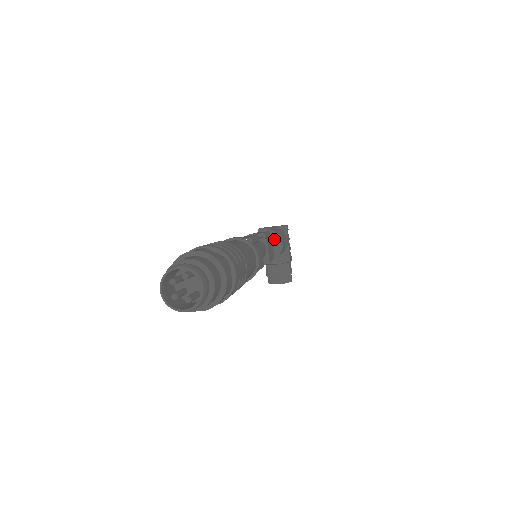
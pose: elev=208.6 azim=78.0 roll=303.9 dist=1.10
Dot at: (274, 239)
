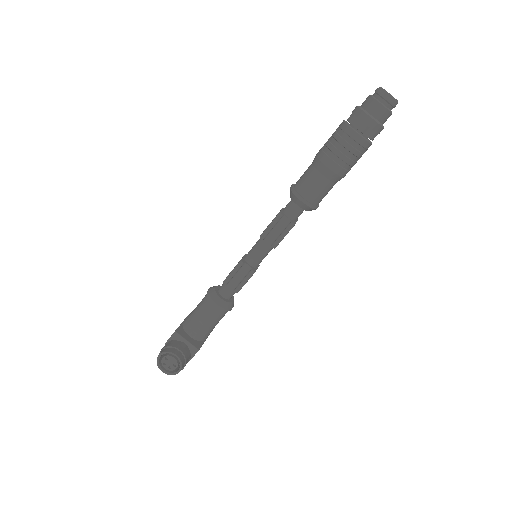
Dot at: (233, 297)
